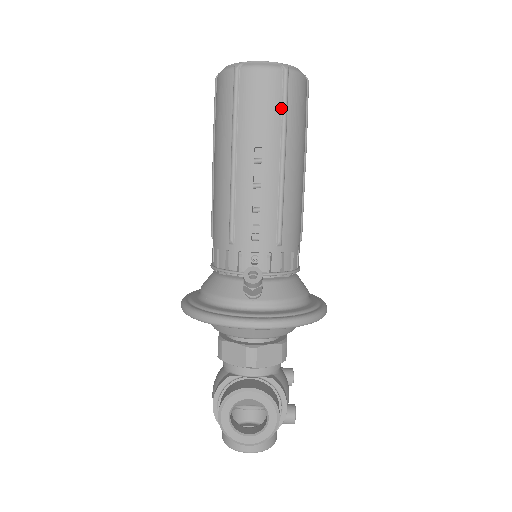
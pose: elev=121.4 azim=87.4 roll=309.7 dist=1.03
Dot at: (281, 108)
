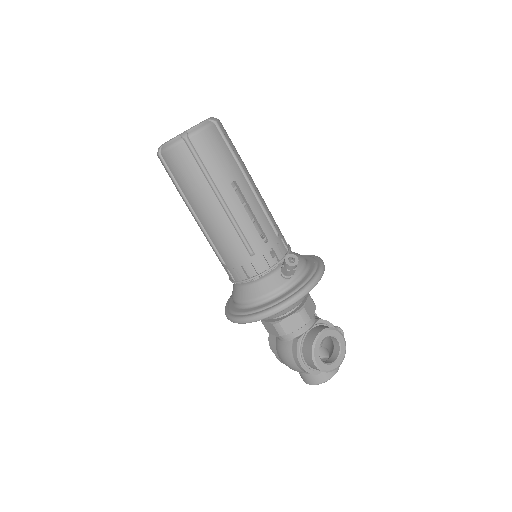
Dot at: (228, 148)
